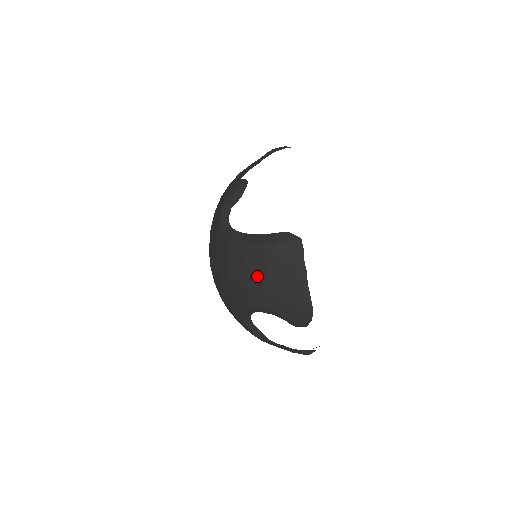
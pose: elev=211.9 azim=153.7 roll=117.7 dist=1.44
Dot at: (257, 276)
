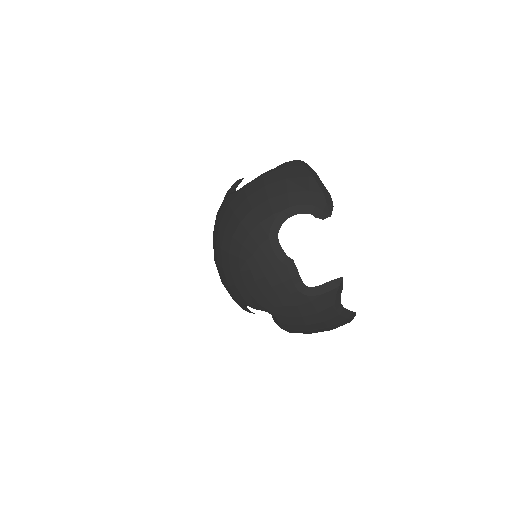
Dot at: (278, 185)
